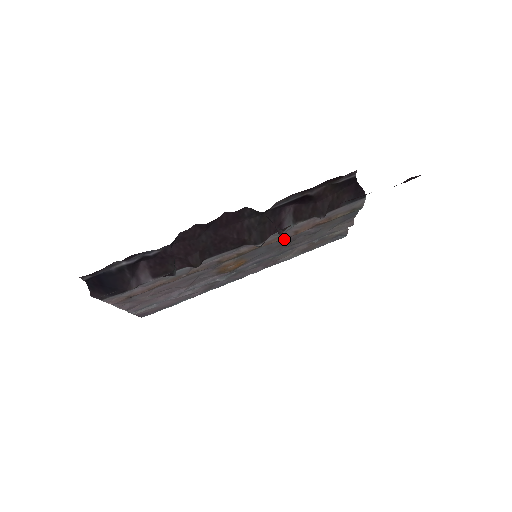
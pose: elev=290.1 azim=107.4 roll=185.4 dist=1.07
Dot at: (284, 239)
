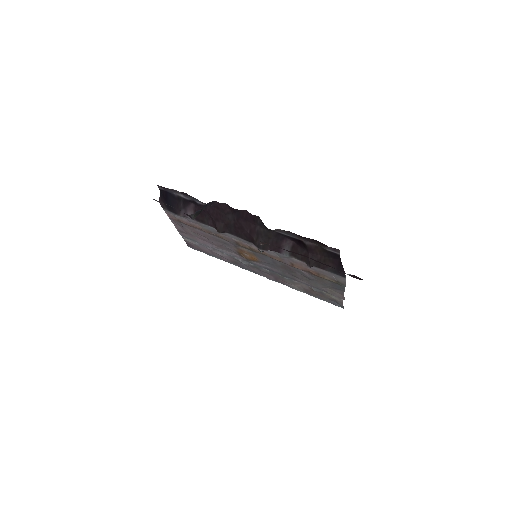
Dot at: (285, 264)
